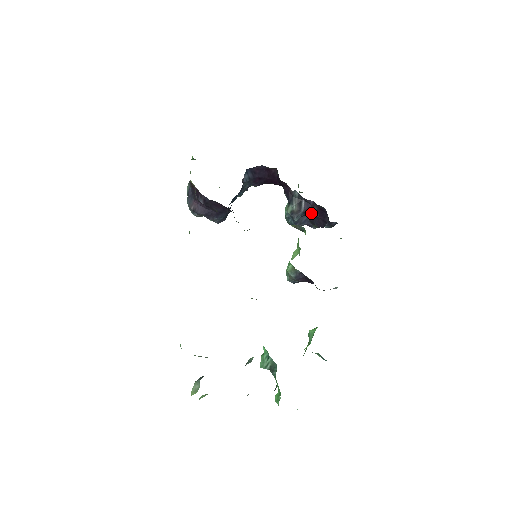
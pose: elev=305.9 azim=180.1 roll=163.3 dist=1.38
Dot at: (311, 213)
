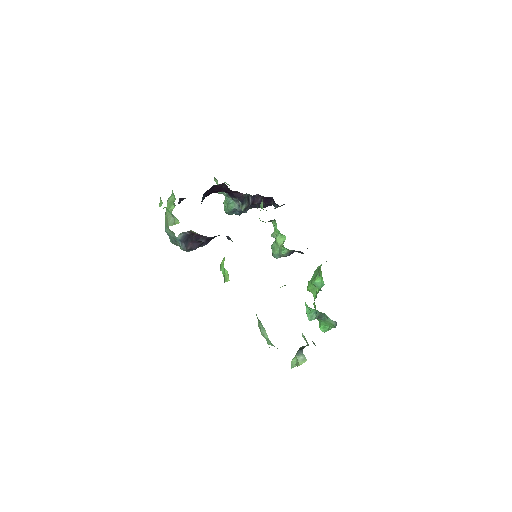
Dot at: (257, 203)
